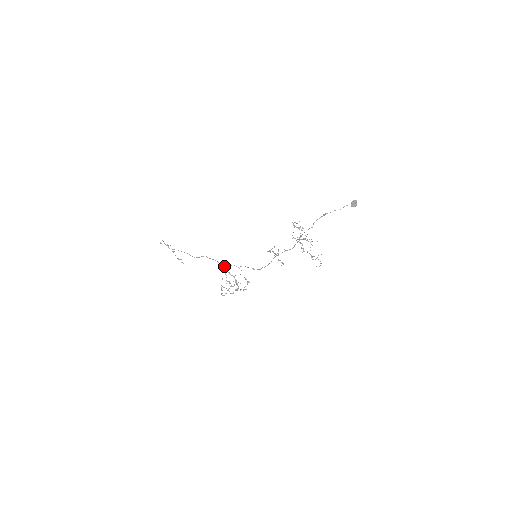
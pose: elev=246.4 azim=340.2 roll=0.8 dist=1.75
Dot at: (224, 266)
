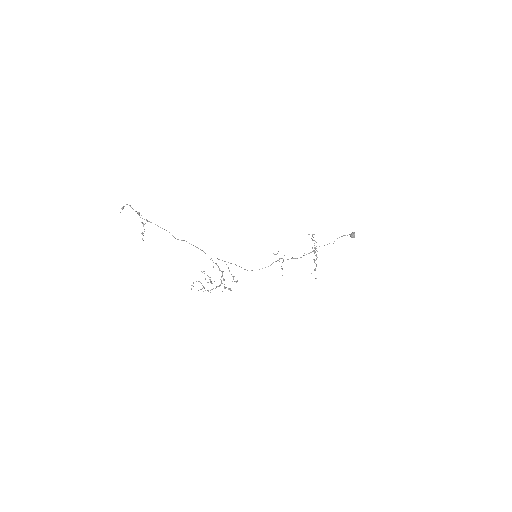
Dot at: occluded
